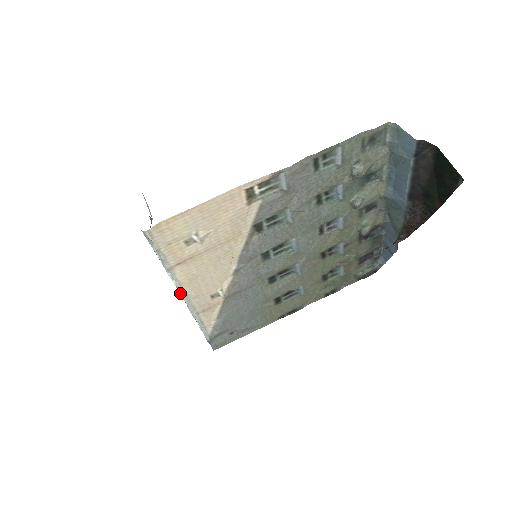
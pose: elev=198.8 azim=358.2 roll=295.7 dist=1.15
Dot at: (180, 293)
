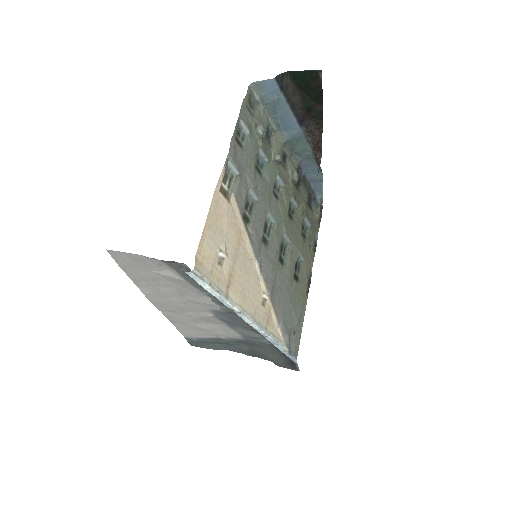
Dot at: (244, 318)
